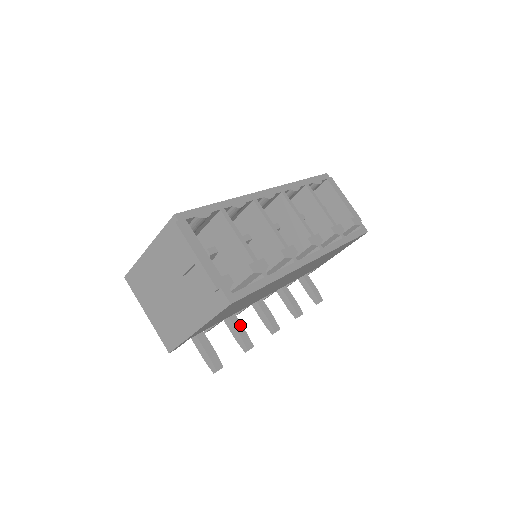
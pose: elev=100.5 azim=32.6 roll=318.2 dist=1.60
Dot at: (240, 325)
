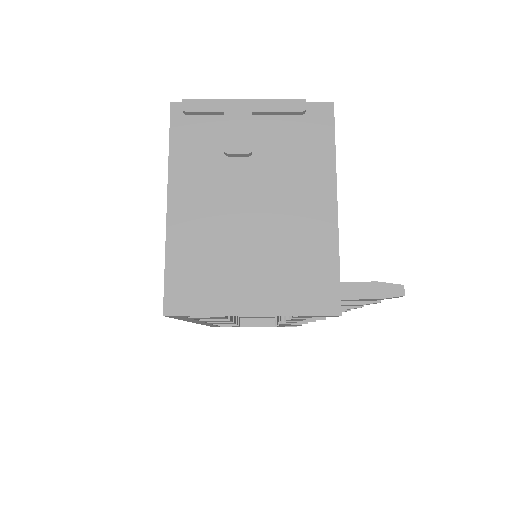
Dot at: occluded
